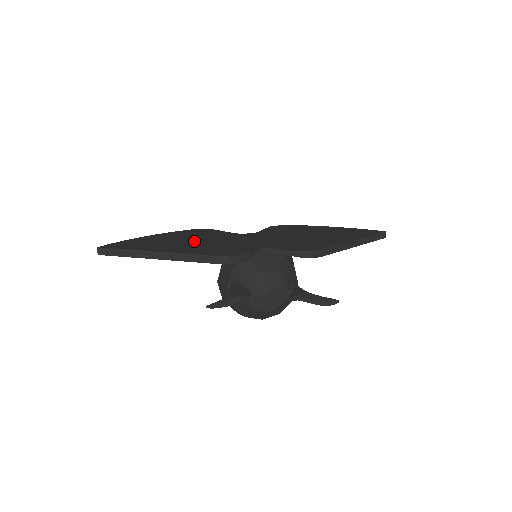
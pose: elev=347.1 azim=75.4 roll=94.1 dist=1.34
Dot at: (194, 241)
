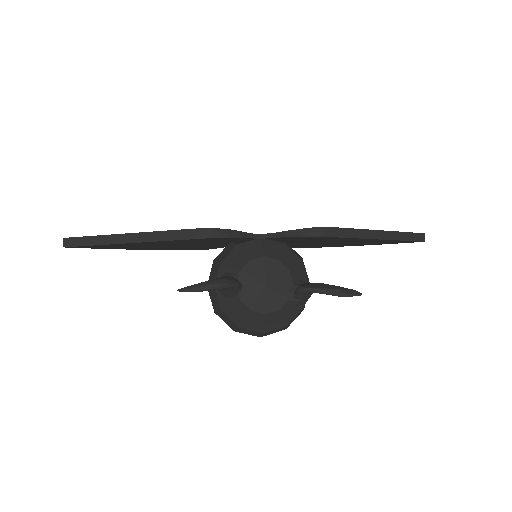
Dot at: occluded
